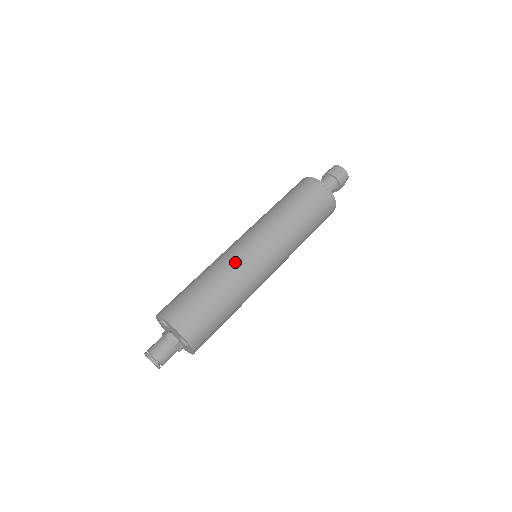
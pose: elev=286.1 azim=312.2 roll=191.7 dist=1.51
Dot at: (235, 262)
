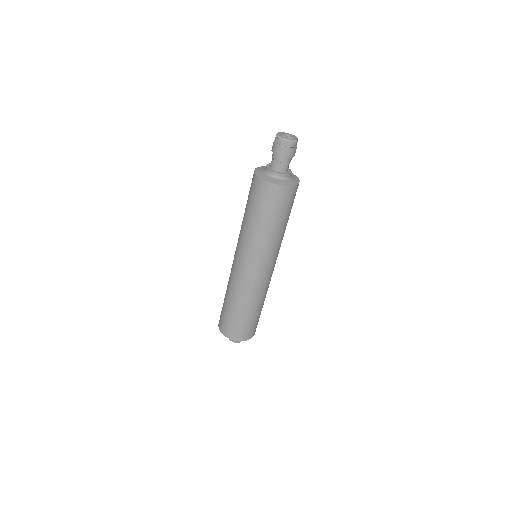
Dot at: (242, 286)
